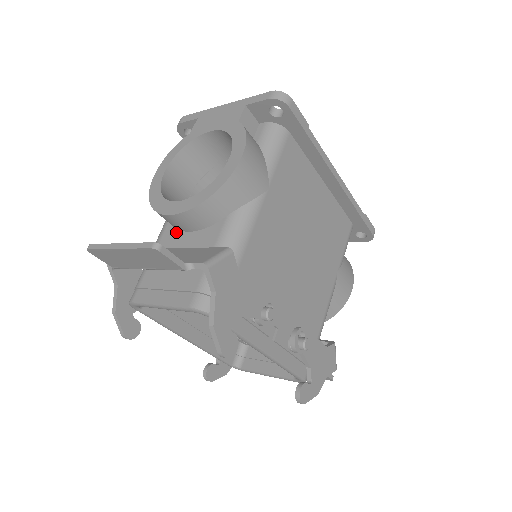
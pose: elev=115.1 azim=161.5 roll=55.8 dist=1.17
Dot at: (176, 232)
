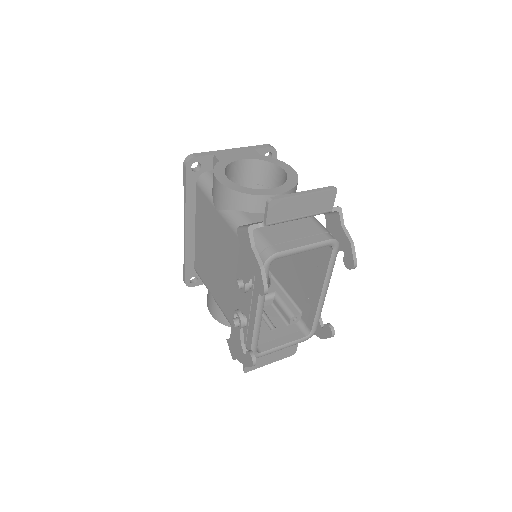
Dot at: (262, 215)
